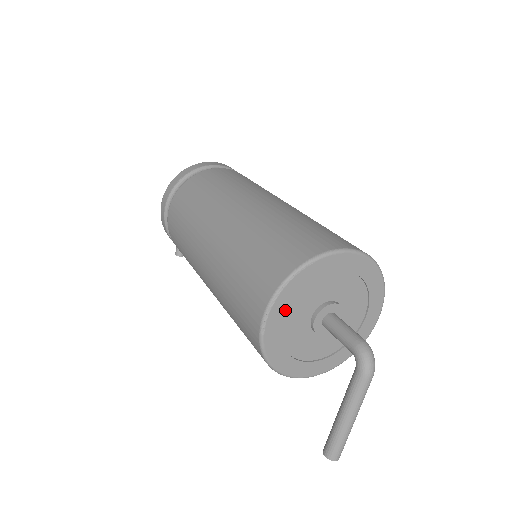
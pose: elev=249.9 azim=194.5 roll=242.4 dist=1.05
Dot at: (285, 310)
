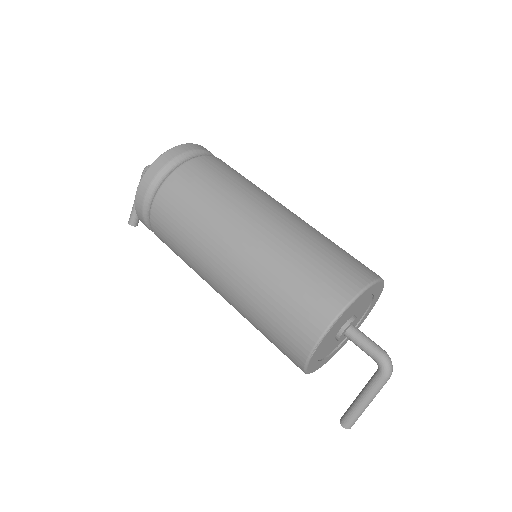
Dot at: (328, 336)
